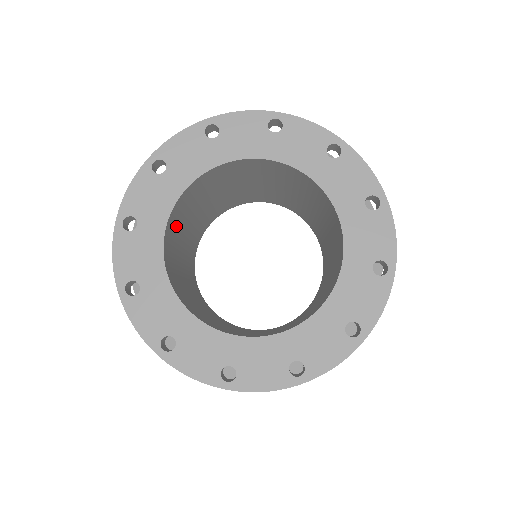
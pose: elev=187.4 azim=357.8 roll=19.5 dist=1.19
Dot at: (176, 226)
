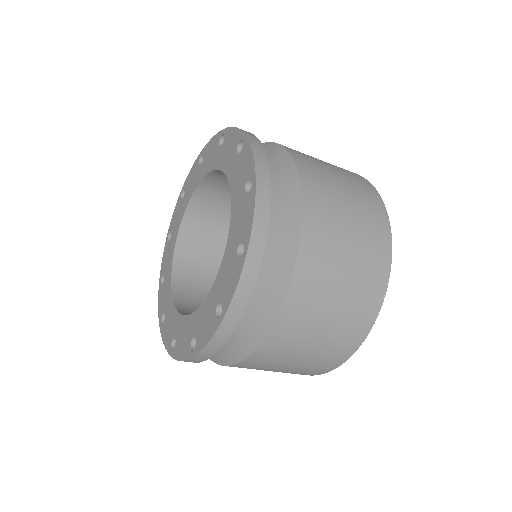
Dot at: (198, 297)
